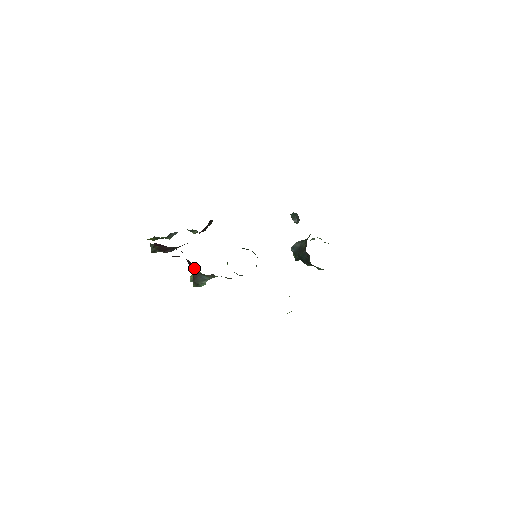
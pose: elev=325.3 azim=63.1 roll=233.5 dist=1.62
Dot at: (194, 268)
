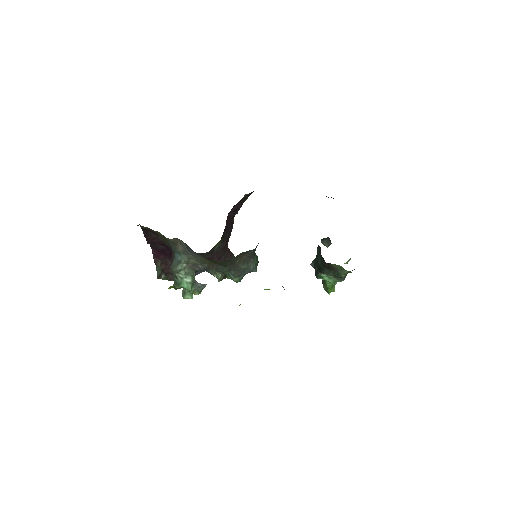
Dot at: (171, 250)
